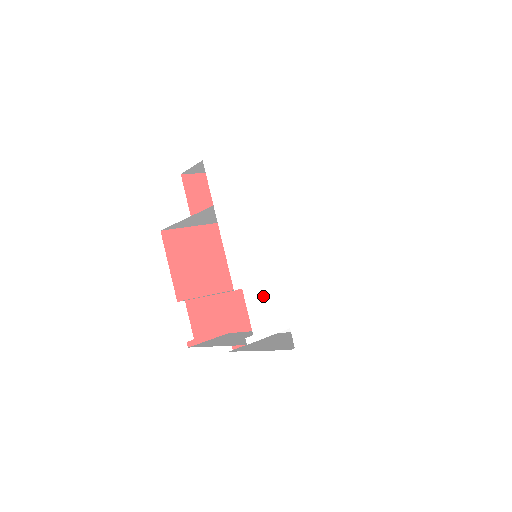
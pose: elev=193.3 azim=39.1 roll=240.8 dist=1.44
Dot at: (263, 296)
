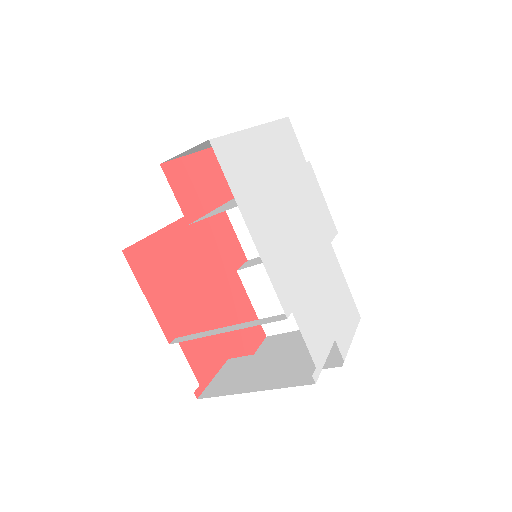
Dot at: (308, 312)
